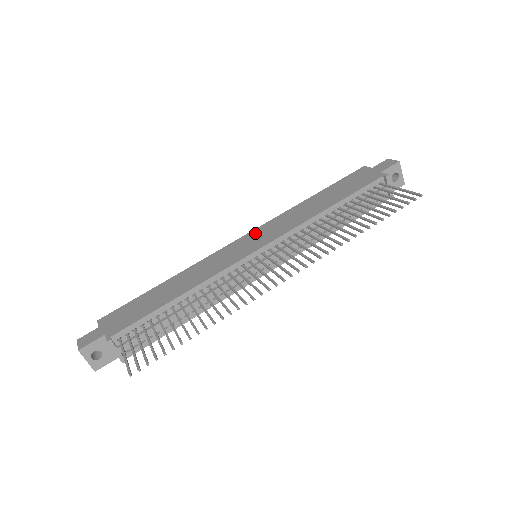
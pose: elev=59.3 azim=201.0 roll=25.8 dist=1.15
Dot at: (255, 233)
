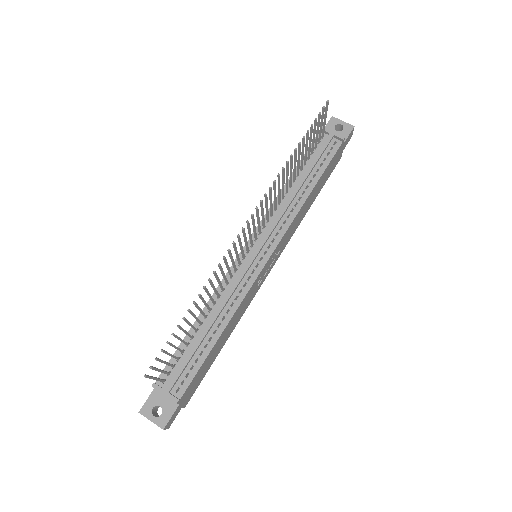
Dot at: occluded
